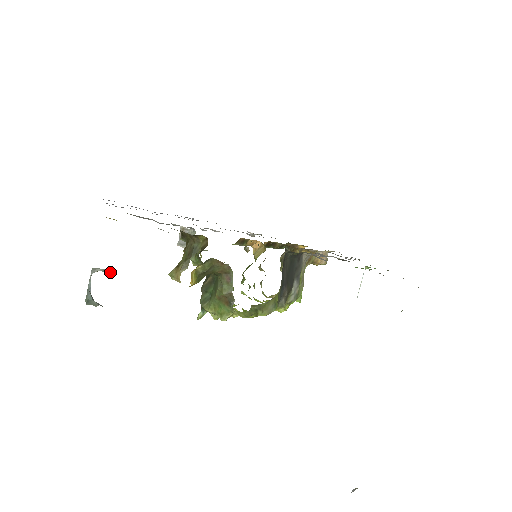
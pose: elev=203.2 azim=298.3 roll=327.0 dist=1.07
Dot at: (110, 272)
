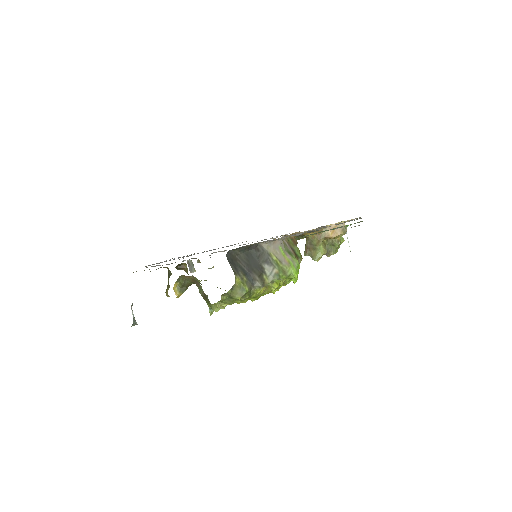
Dot at: occluded
